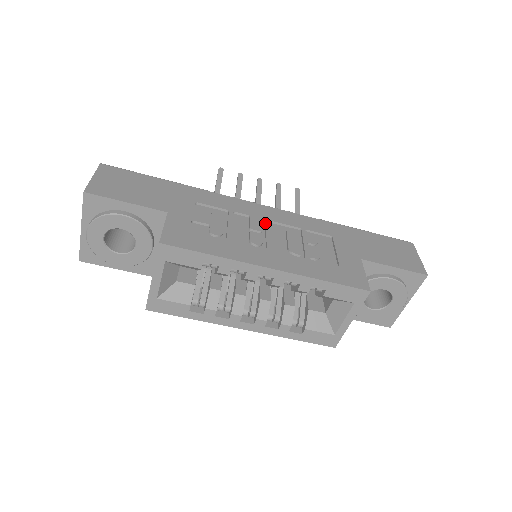
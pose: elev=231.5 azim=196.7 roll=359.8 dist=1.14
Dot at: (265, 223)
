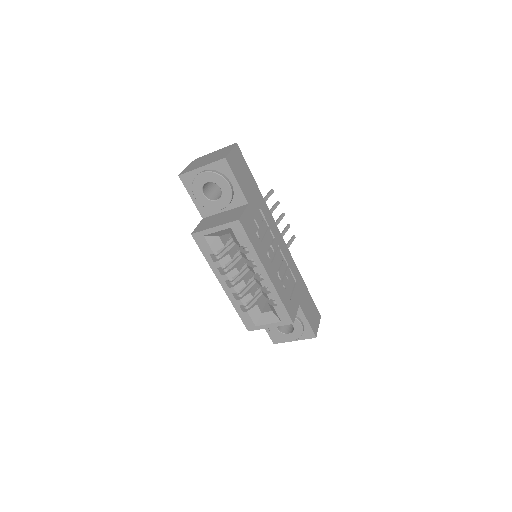
Dot at: (278, 248)
